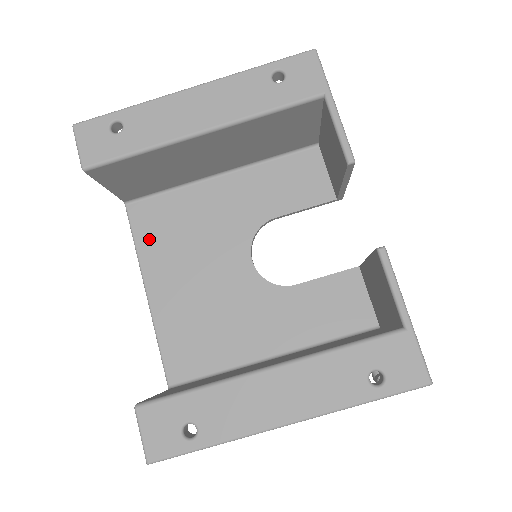
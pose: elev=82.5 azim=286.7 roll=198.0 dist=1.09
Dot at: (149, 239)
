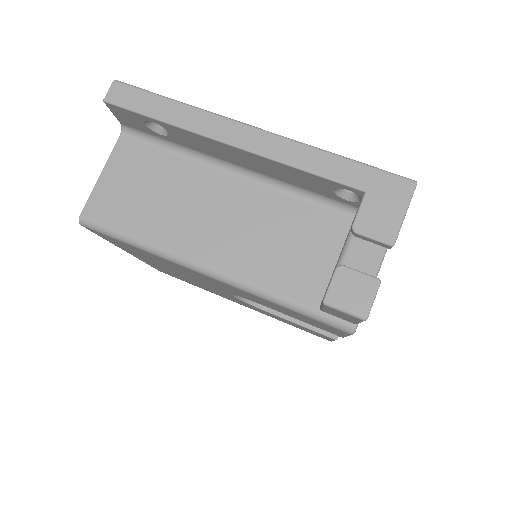
Dot at: occluded
